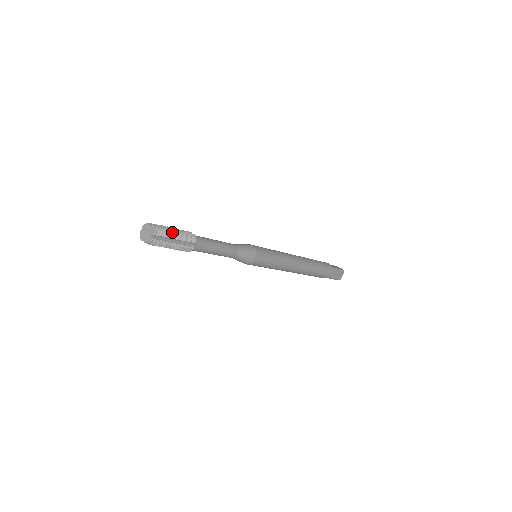
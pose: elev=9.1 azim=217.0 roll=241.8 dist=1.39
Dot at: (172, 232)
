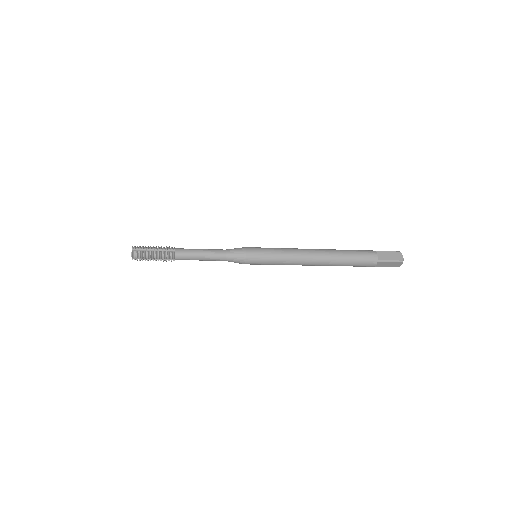
Dot at: (150, 255)
